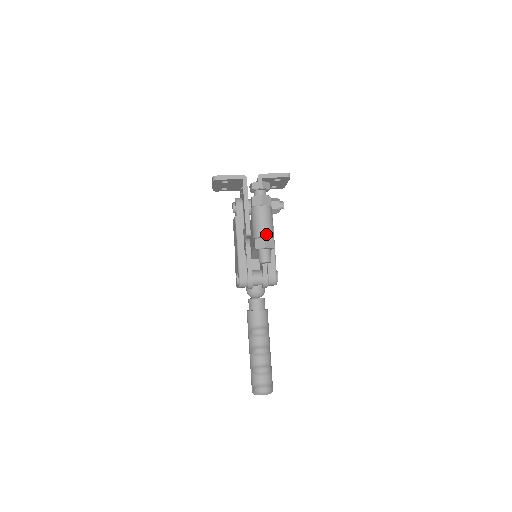
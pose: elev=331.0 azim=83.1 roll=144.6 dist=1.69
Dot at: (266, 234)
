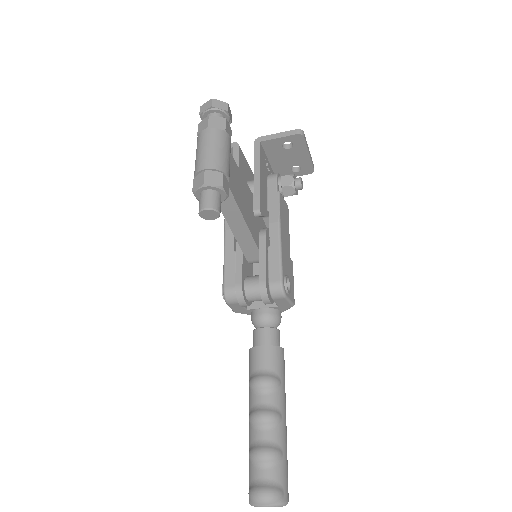
Dot at: (208, 165)
